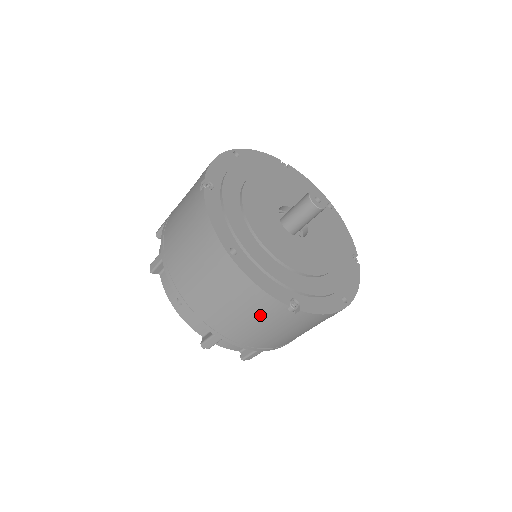
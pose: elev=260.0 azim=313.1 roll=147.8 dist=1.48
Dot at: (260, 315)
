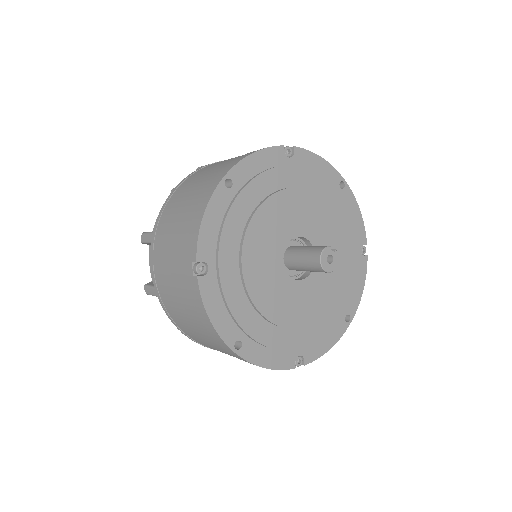
Dot at: occluded
